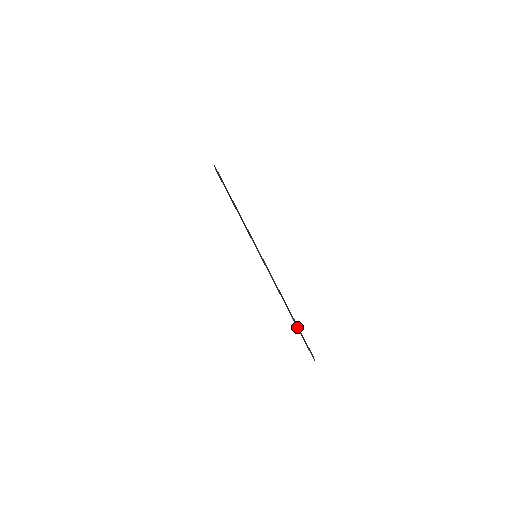
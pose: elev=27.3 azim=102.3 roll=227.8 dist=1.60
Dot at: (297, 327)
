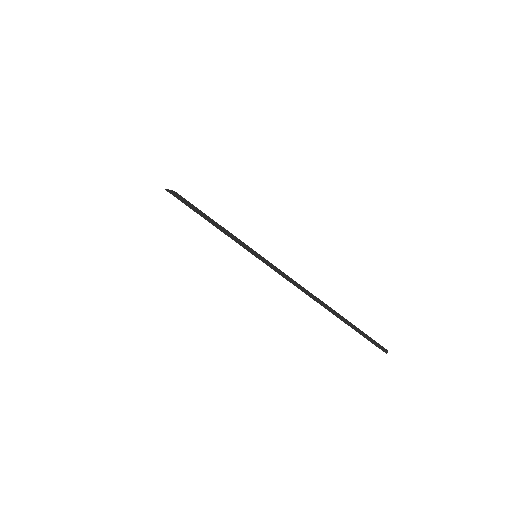
Dot at: (334, 314)
